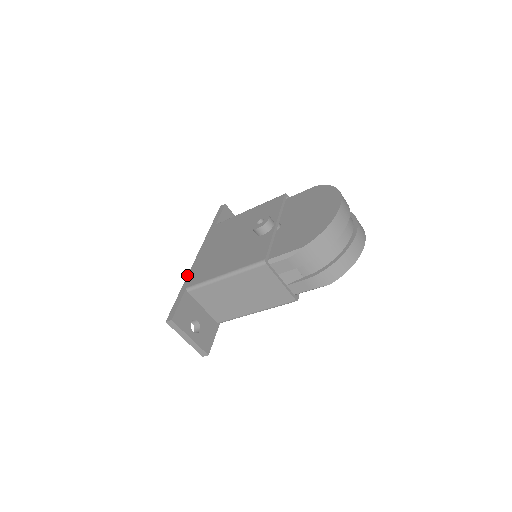
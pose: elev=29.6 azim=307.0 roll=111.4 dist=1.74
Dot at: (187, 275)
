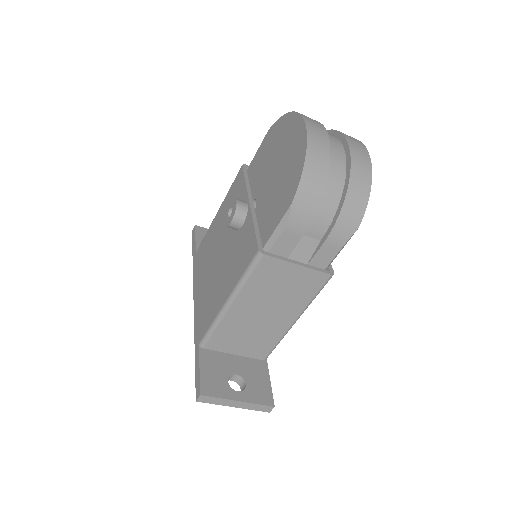
Dot at: occluded
